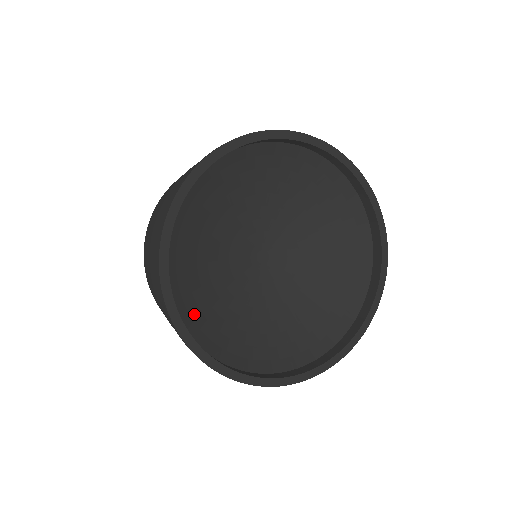
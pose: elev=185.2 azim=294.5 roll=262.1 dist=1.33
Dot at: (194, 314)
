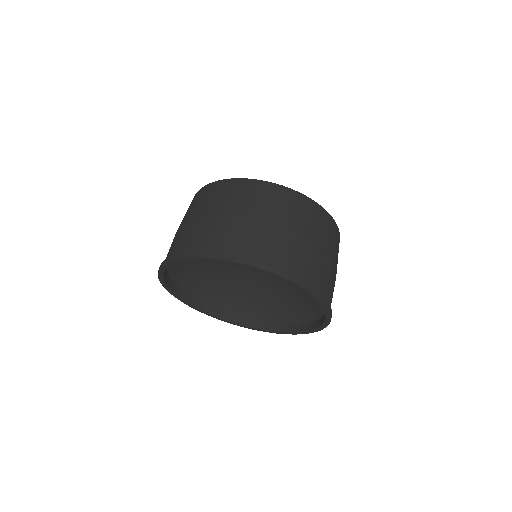
Dot at: (219, 299)
